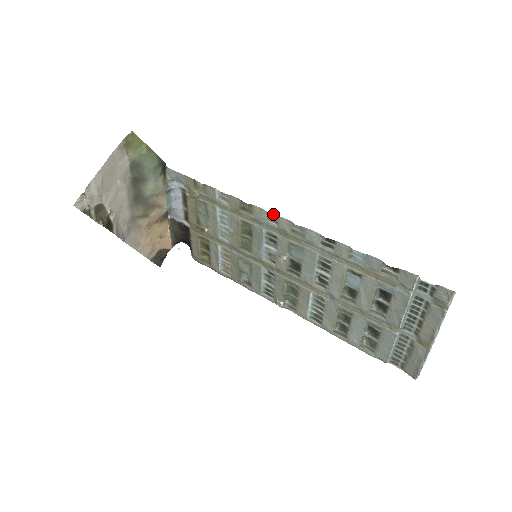
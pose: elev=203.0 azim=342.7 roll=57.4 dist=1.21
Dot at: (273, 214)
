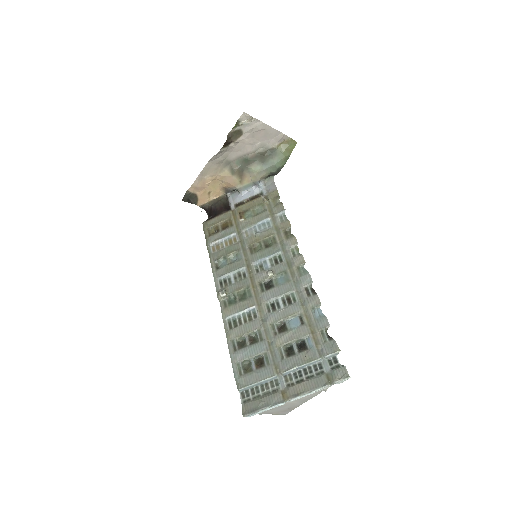
Dot at: occluded
